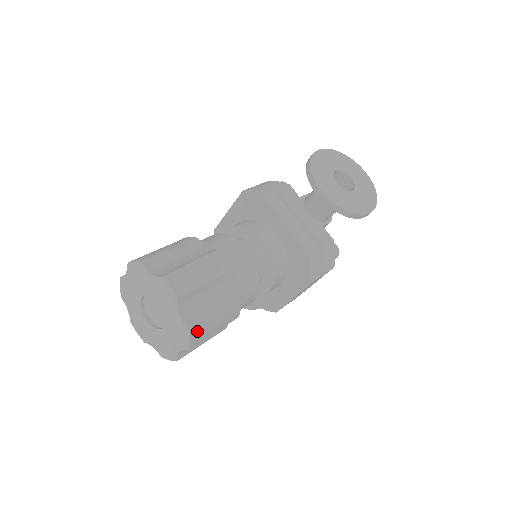
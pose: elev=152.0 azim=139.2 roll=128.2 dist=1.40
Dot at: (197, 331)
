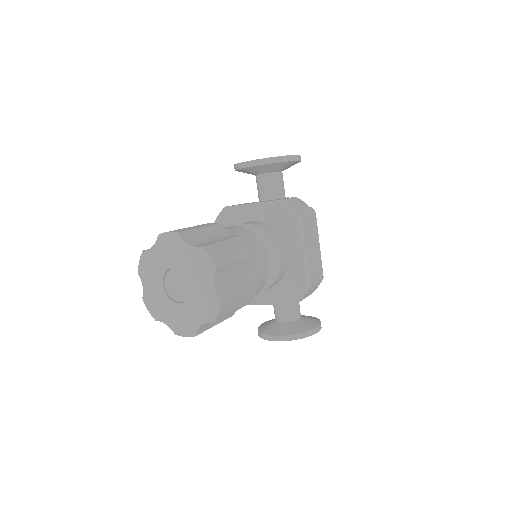
Dot at: (212, 250)
